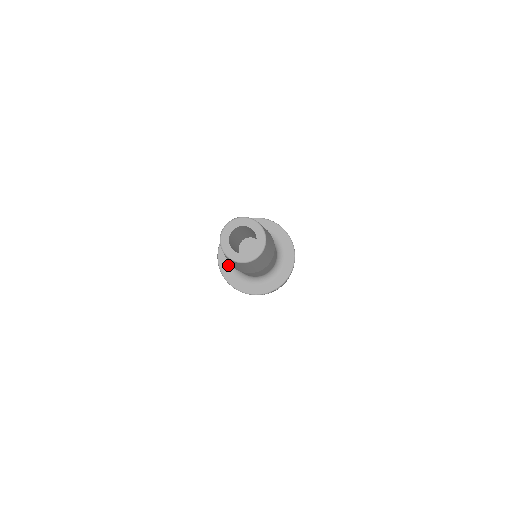
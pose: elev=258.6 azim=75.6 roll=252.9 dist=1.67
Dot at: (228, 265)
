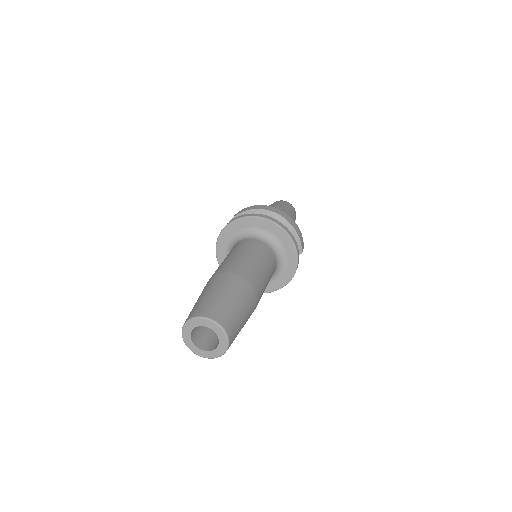
Dot at: (226, 246)
